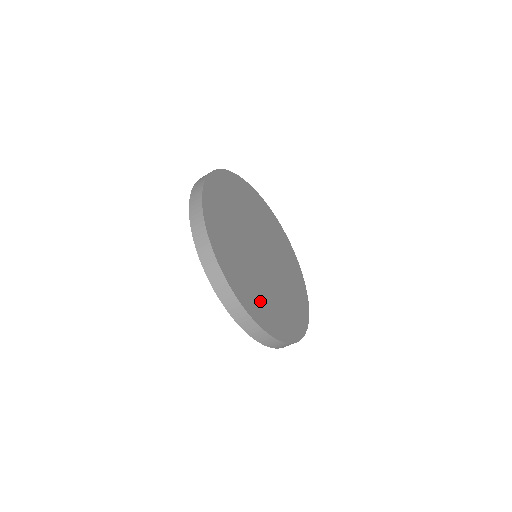
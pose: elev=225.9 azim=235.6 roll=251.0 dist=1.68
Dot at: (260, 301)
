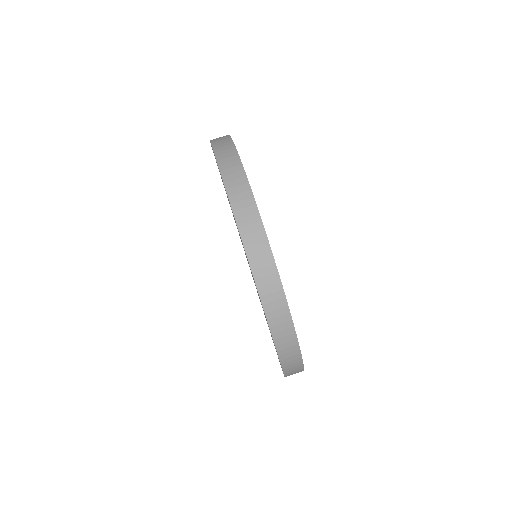
Dot at: occluded
